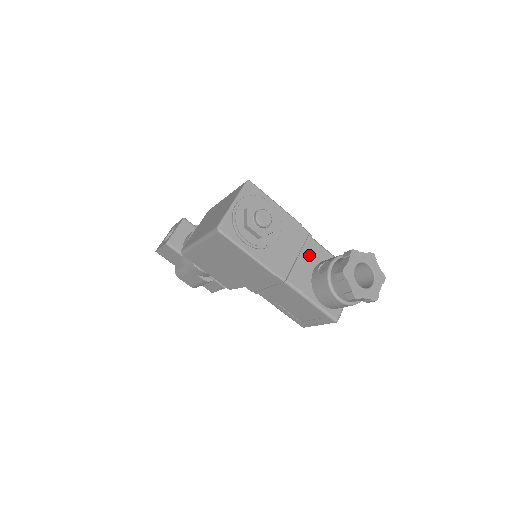
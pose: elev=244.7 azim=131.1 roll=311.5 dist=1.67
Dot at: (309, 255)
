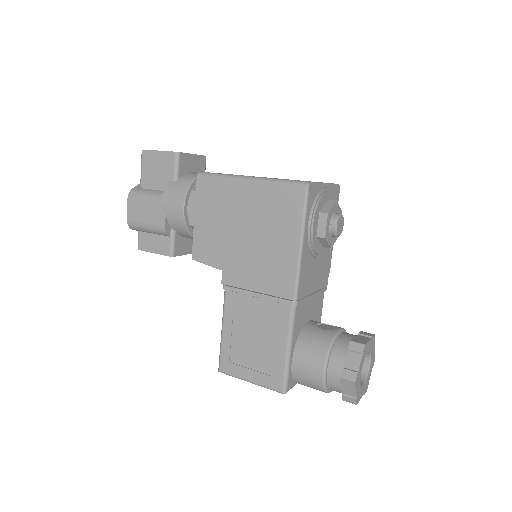
Dot at: (315, 304)
